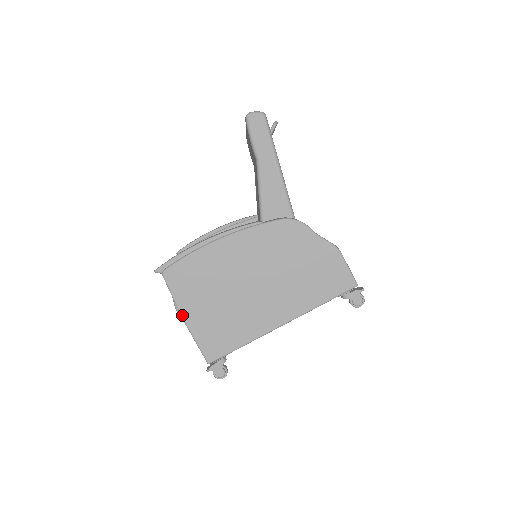
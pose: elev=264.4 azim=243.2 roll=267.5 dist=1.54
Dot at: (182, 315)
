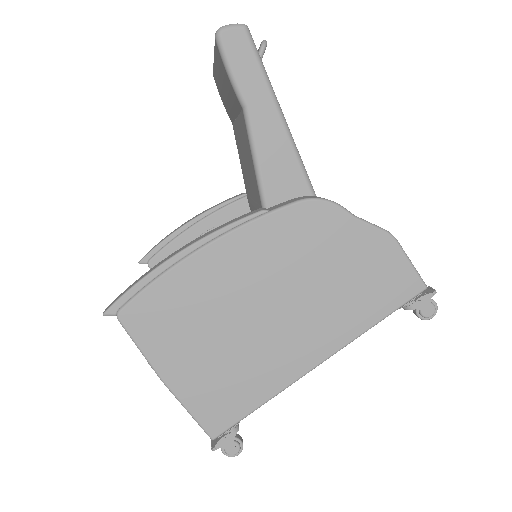
Dot at: (160, 375)
